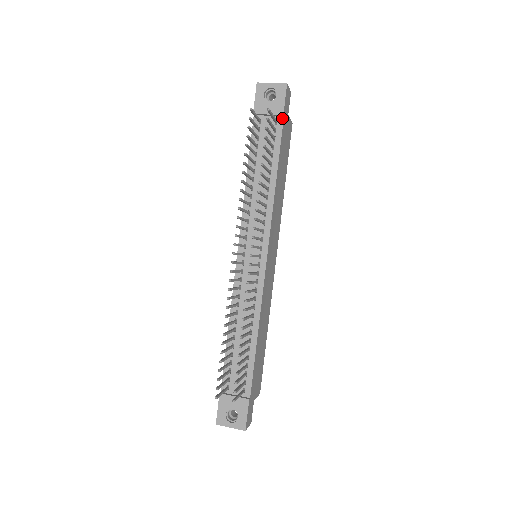
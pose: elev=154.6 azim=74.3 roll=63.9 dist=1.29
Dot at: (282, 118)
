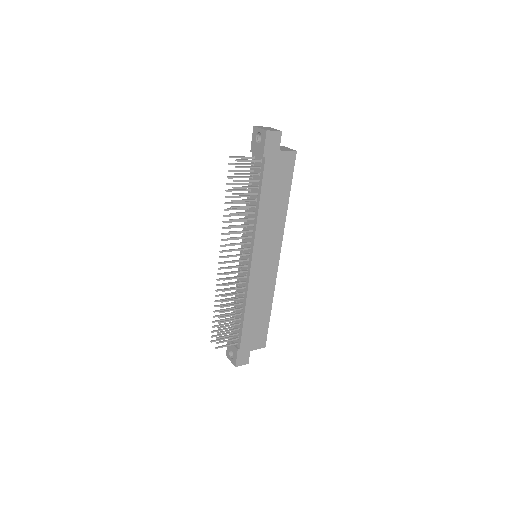
Dot at: (264, 158)
